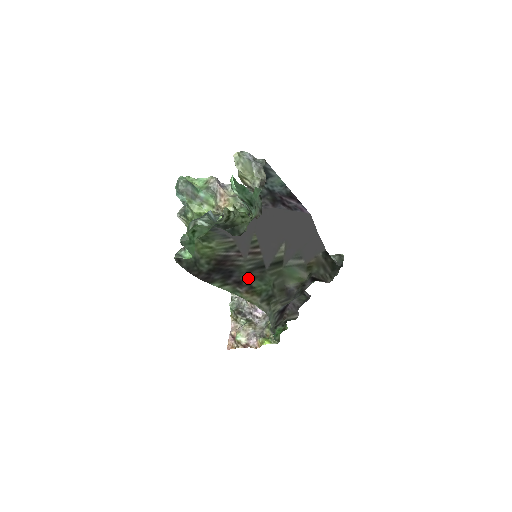
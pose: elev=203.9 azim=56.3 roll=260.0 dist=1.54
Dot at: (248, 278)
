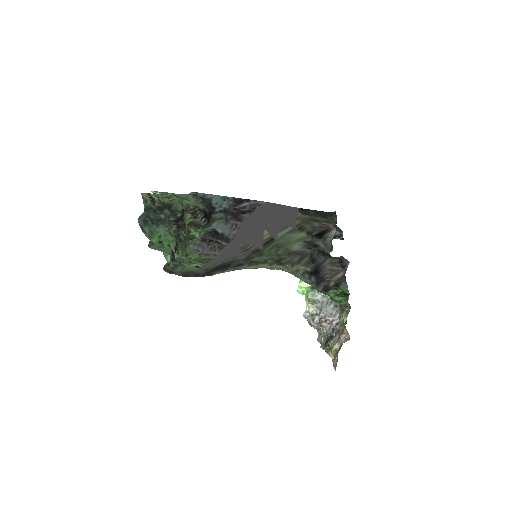
Dot at: (247, 260)
